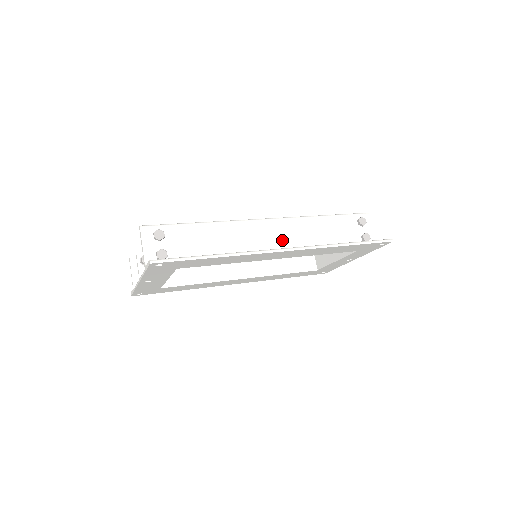
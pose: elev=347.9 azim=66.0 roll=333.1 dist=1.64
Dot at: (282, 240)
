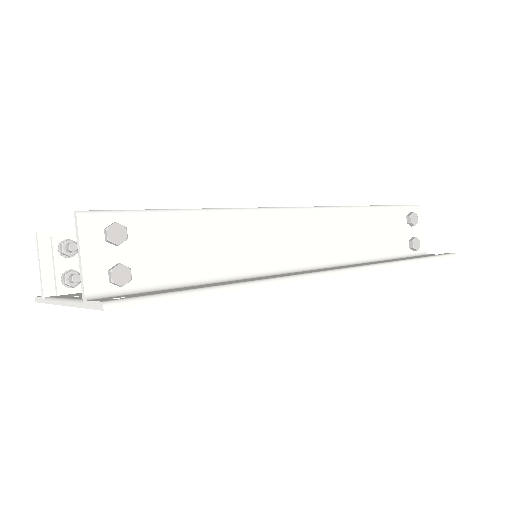
Dot at: (314, 246)
